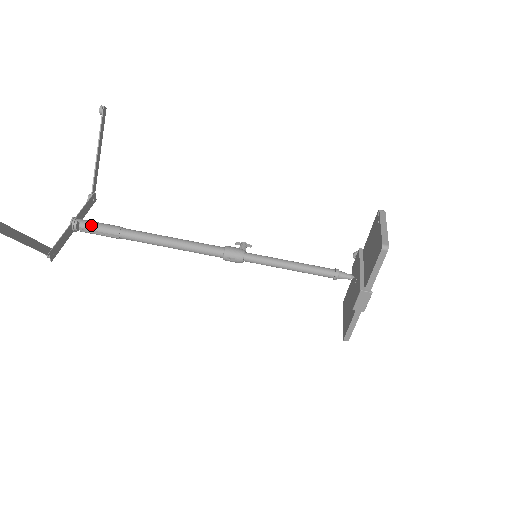
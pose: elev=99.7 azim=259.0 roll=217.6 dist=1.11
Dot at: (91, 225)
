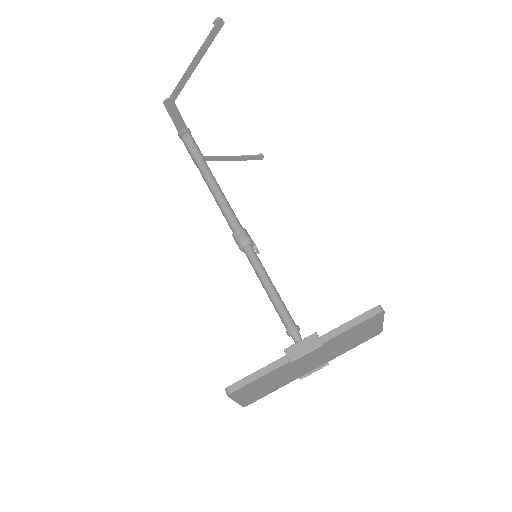
Dot at: (194, 140)
